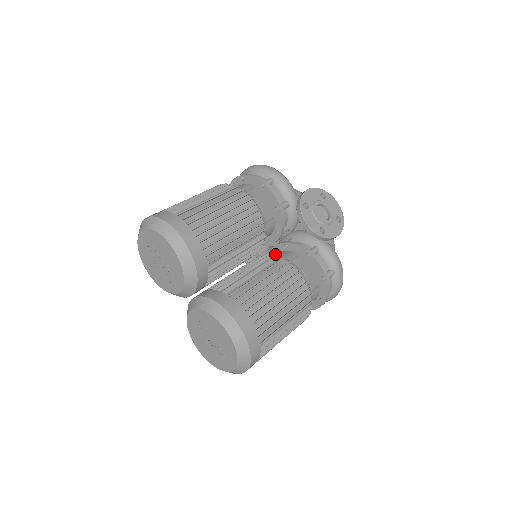
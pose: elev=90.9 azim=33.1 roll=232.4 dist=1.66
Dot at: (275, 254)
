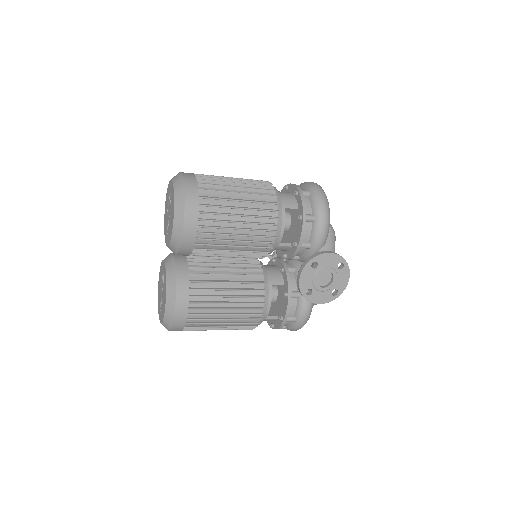
Dot at: (276, 263)
